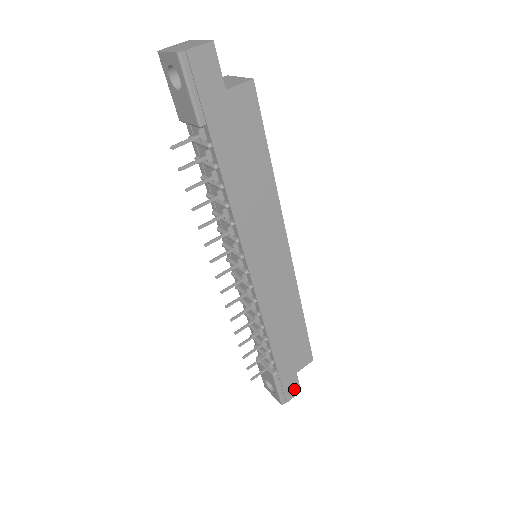
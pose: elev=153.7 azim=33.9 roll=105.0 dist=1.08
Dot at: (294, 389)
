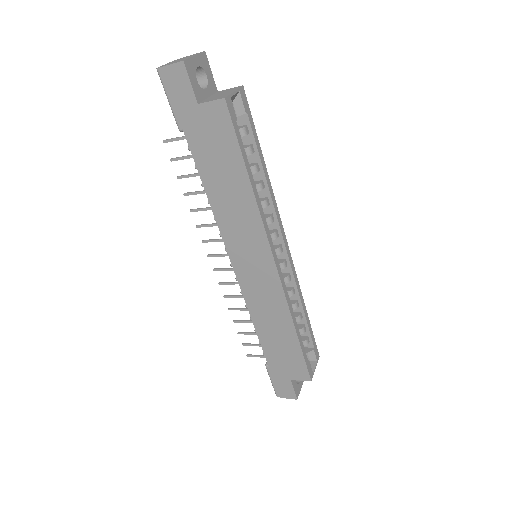
Dot at: (289, 392)
